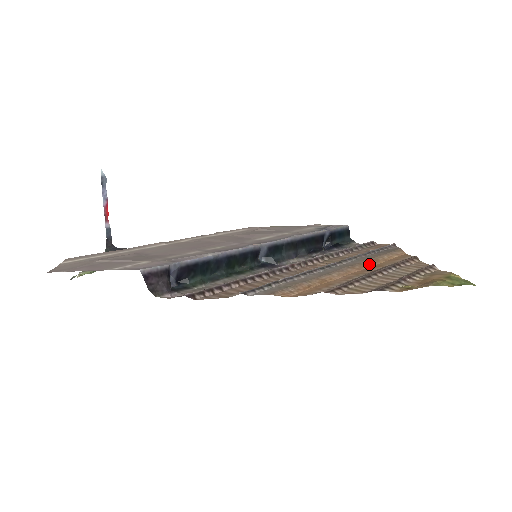
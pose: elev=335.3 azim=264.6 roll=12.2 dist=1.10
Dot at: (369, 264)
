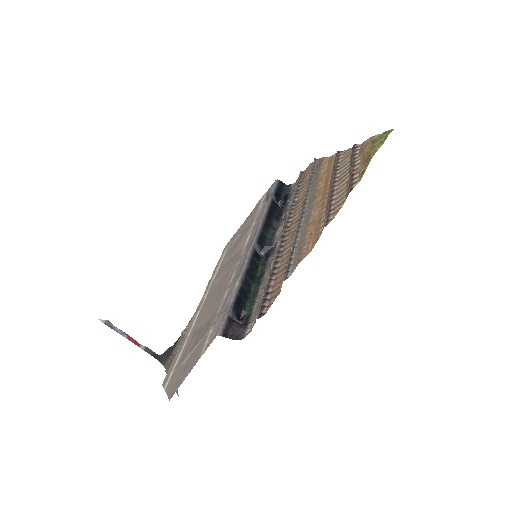
Dot at: (320, 186)
